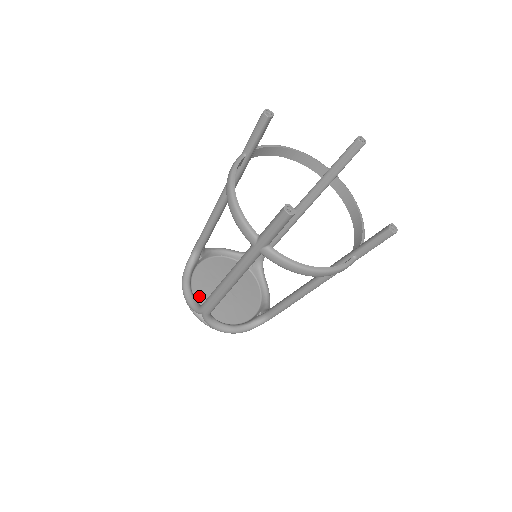
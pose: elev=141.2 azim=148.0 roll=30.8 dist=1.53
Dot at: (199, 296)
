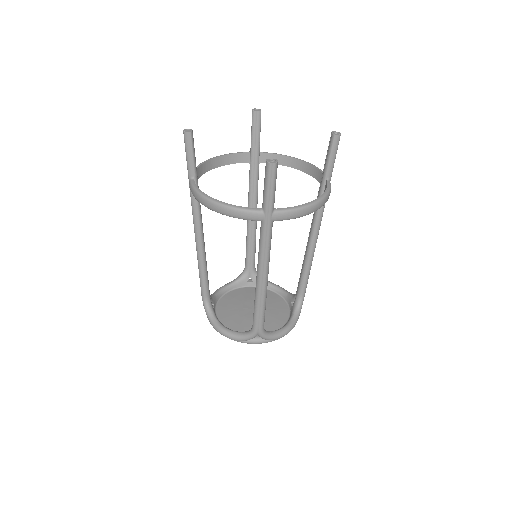
Dot at: (224, 301)
